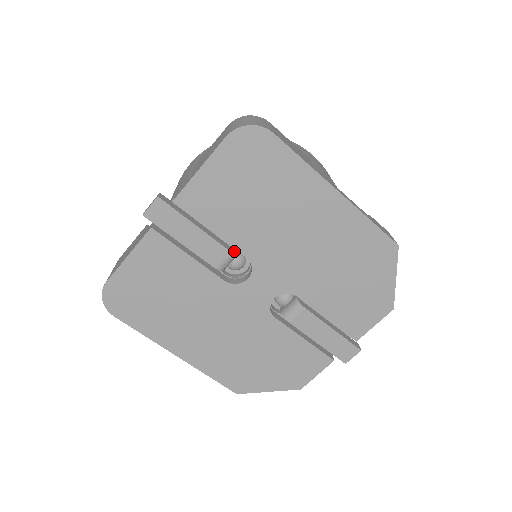
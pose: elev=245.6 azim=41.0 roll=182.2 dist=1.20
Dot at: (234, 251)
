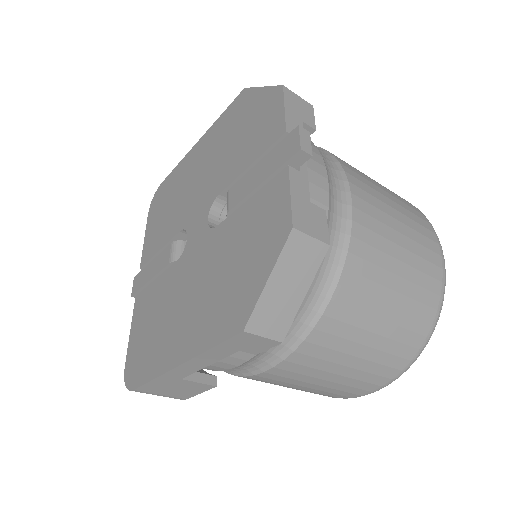
Dot at: (179, 243)
